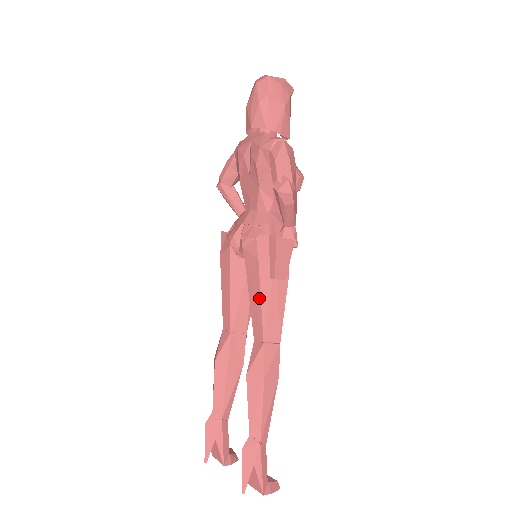
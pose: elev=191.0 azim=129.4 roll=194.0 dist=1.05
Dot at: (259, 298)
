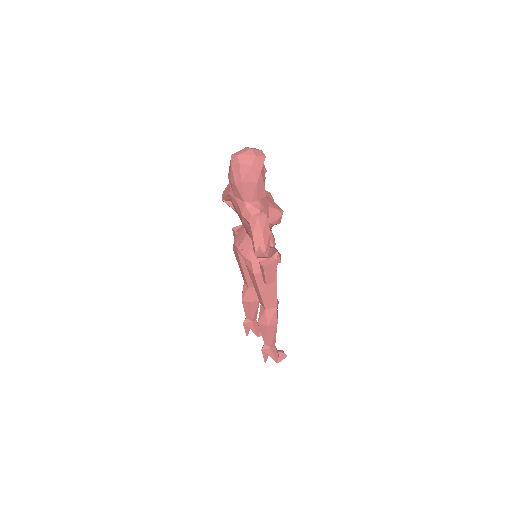
Dot at: (259, 291)
